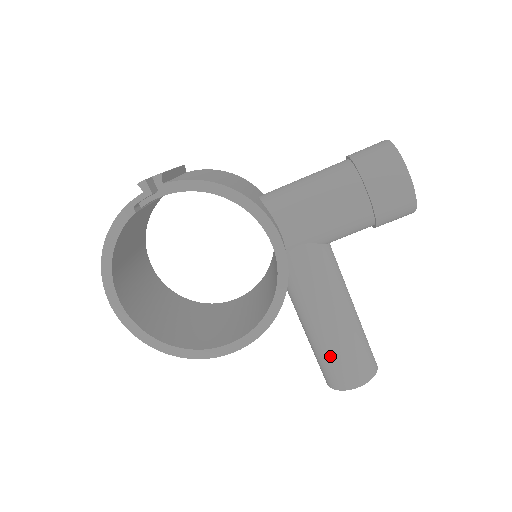
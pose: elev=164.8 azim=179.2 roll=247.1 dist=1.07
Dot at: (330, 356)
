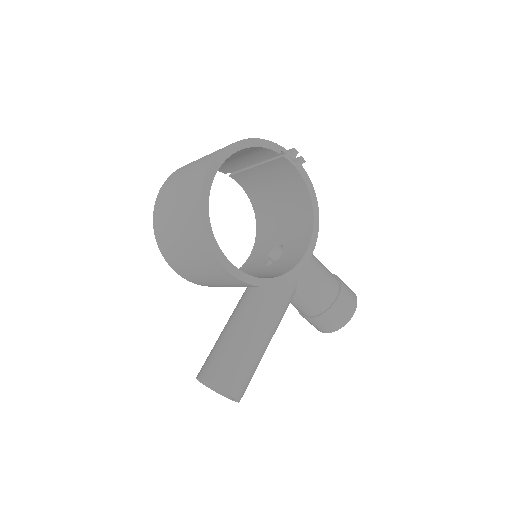
Dot at: (240, 355)
